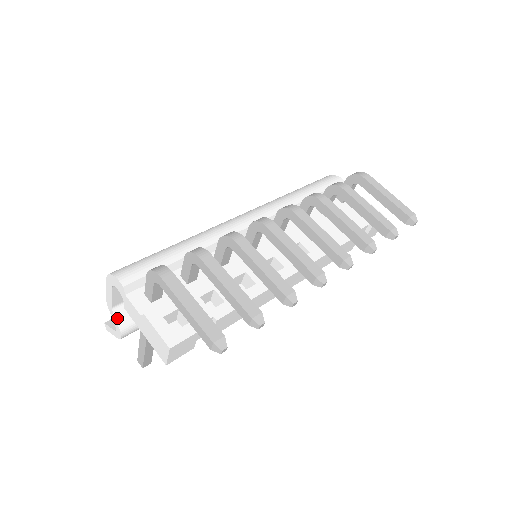
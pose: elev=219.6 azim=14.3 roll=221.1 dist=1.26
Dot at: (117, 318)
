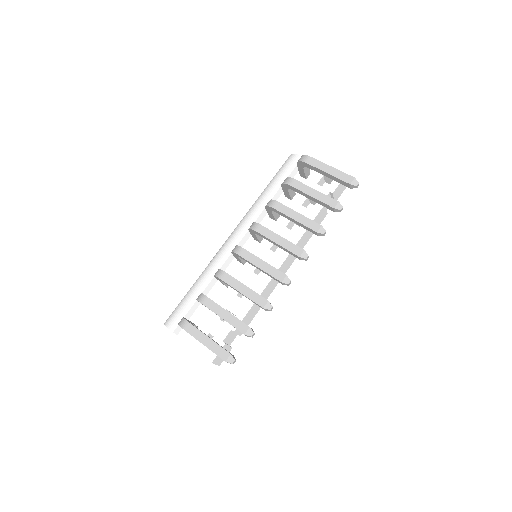
Dot at: occluded
